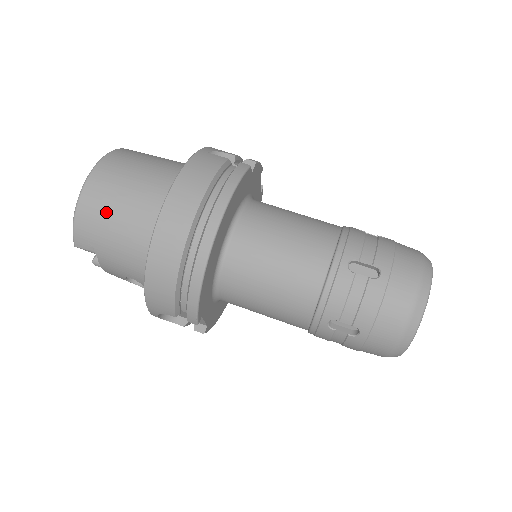
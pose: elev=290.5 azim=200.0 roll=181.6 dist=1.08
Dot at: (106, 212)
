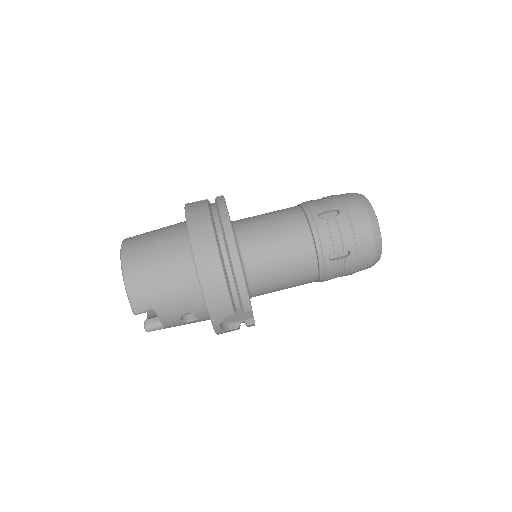
Dot at: (149, 273)
